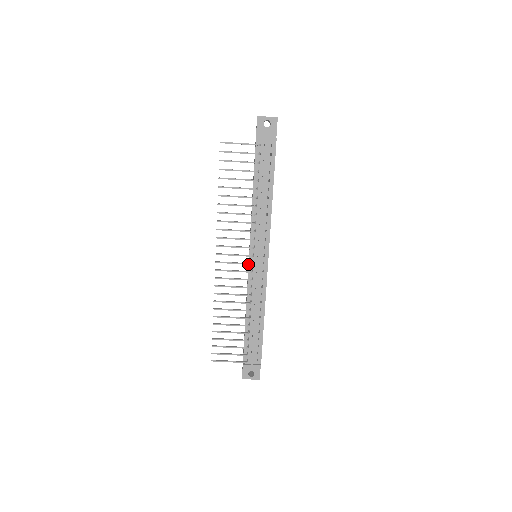
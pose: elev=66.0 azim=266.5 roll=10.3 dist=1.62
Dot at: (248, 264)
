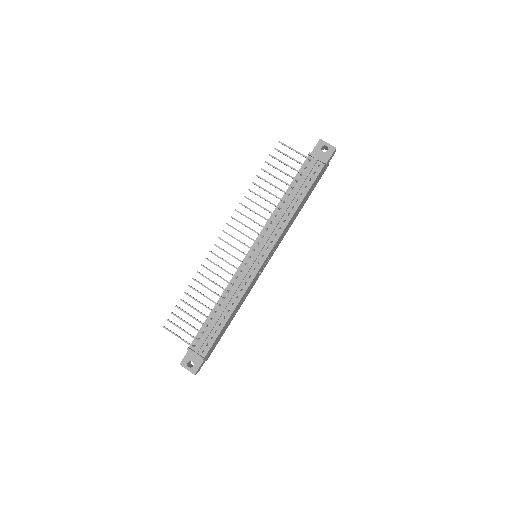
Dot at: (245, 254)
